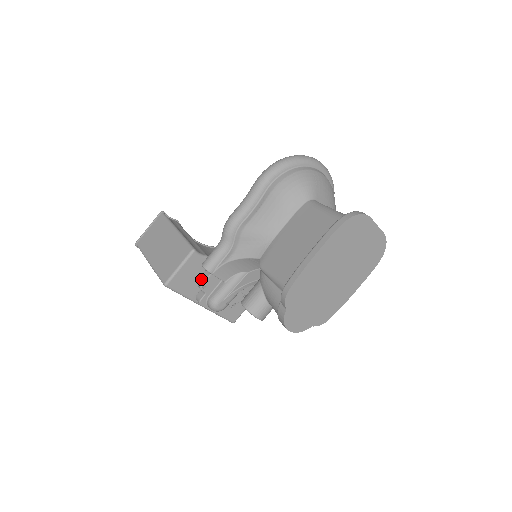
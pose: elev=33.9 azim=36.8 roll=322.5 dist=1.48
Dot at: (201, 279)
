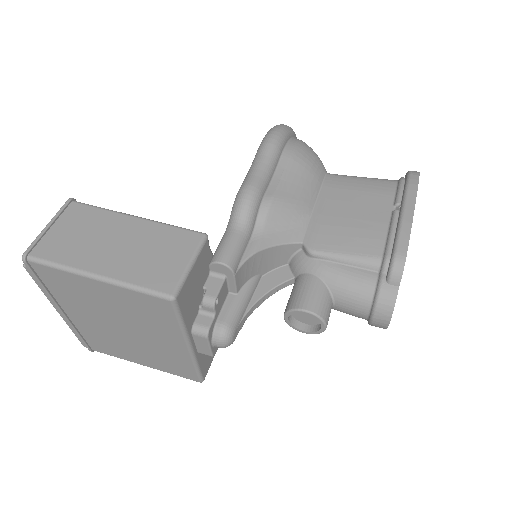
Dot at: (209, 290)
